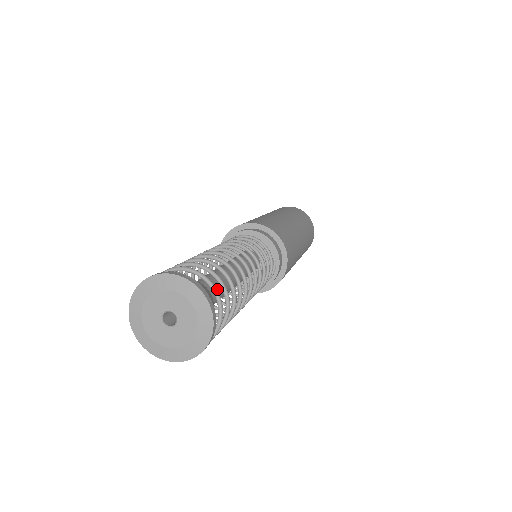
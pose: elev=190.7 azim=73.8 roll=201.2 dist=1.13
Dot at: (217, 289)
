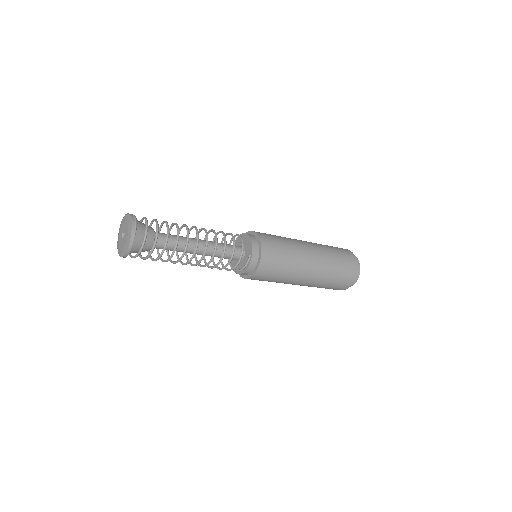
Dot at: (169, 240)
